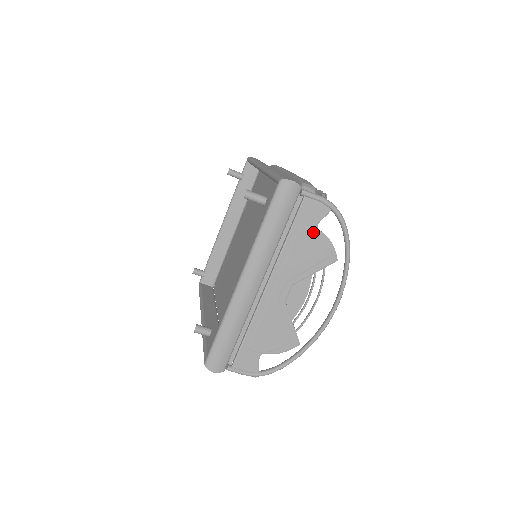
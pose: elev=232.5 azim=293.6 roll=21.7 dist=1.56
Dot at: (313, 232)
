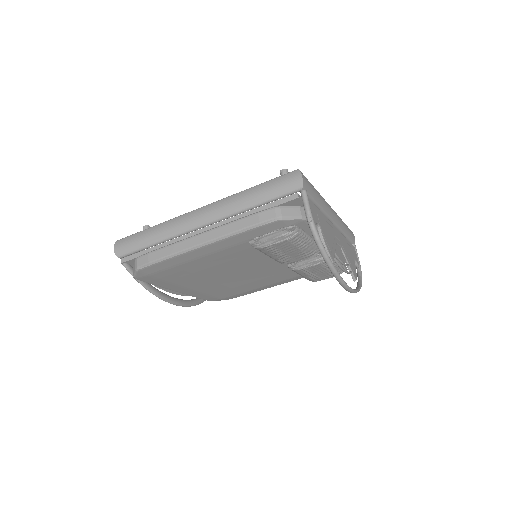
Dot at: (353, 257)
